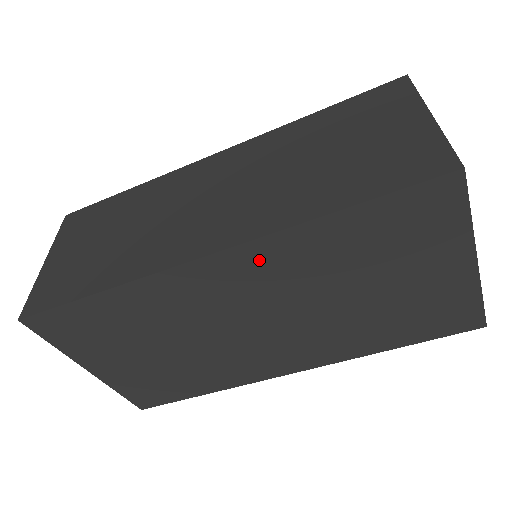
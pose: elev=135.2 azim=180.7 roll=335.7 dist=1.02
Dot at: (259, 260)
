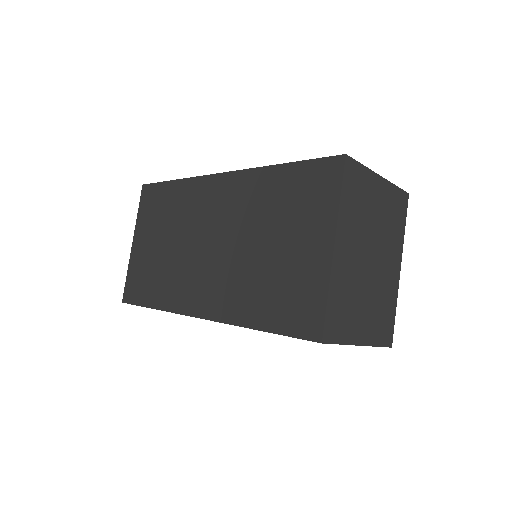
Dot at: (237, 187)
